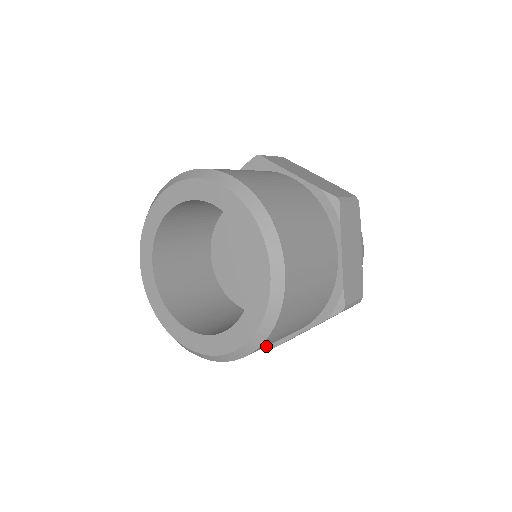
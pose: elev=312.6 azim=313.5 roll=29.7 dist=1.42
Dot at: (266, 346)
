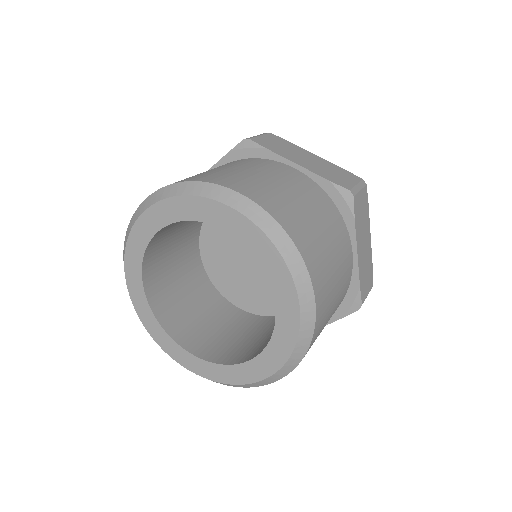
Dot at: occluded
